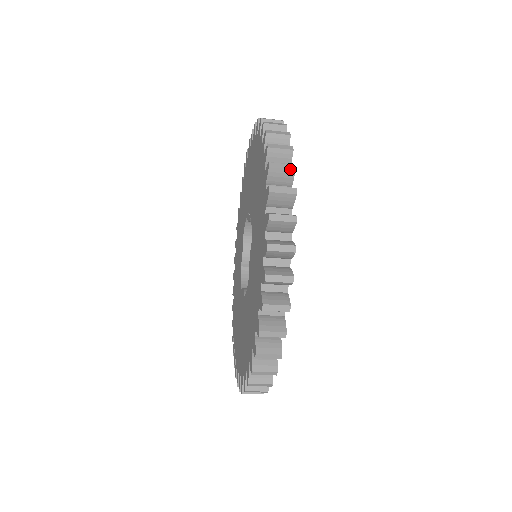
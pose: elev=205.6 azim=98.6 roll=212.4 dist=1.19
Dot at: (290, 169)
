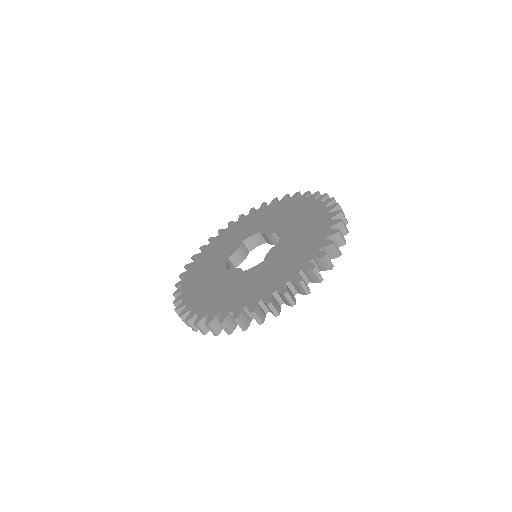
Dot at: (347, 221)
